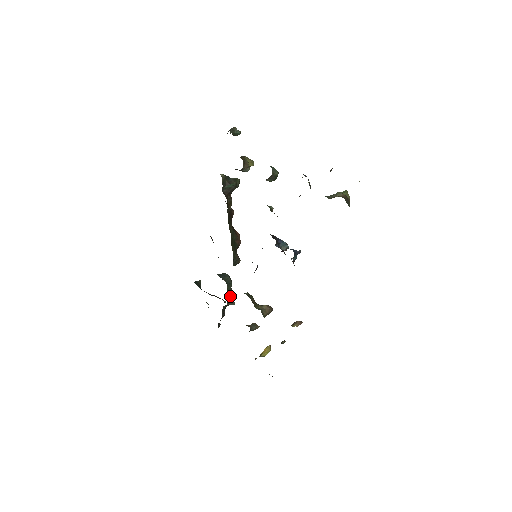
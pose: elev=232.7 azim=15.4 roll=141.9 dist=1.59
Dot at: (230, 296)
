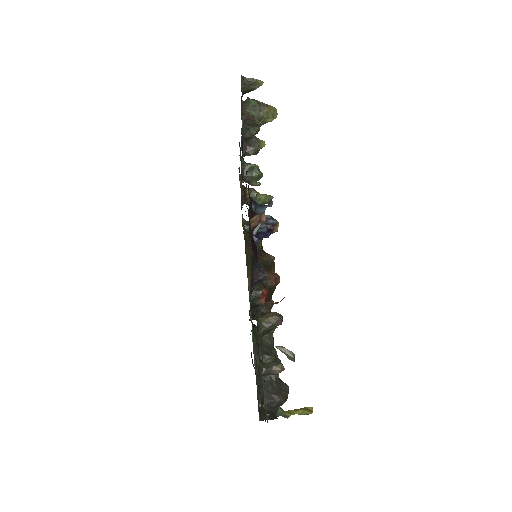
Dot at: (267, 349)
